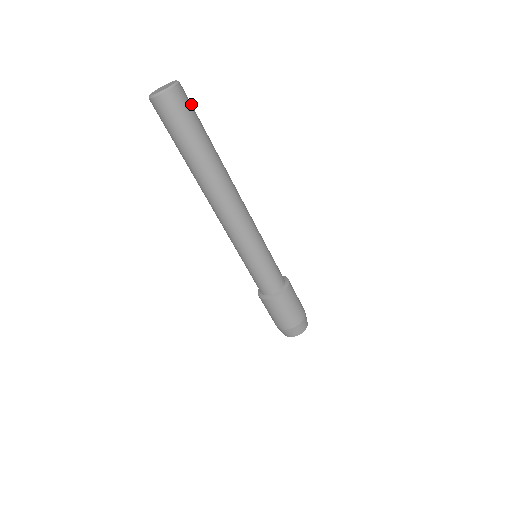
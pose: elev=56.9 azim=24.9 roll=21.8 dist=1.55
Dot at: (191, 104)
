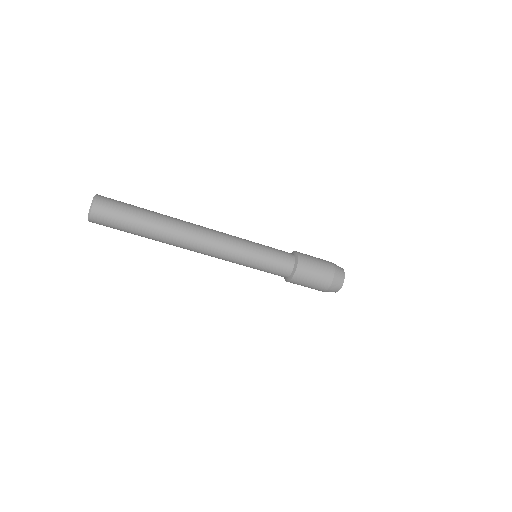
Dot at: (113, 210)
